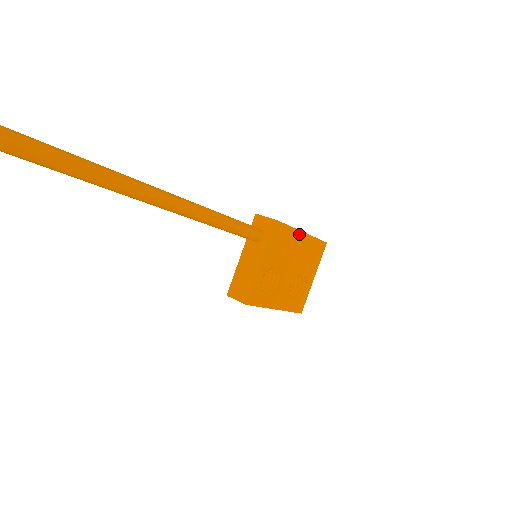
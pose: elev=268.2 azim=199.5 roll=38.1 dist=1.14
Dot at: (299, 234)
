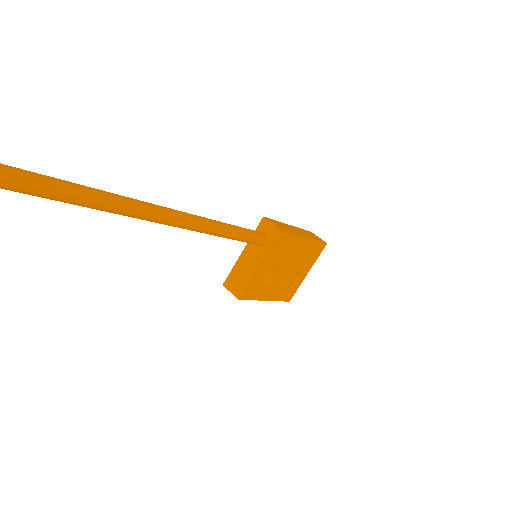
Dot at: (301, 239)
